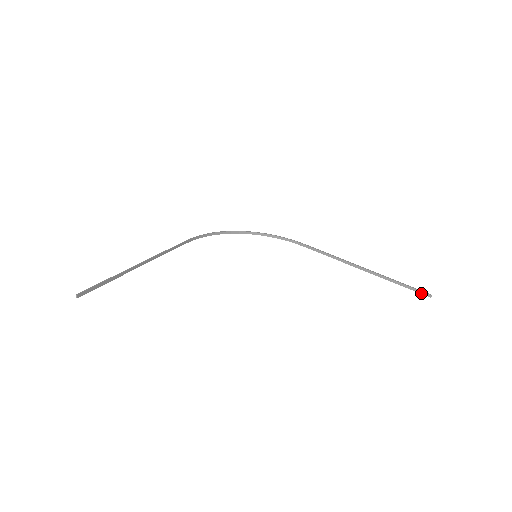
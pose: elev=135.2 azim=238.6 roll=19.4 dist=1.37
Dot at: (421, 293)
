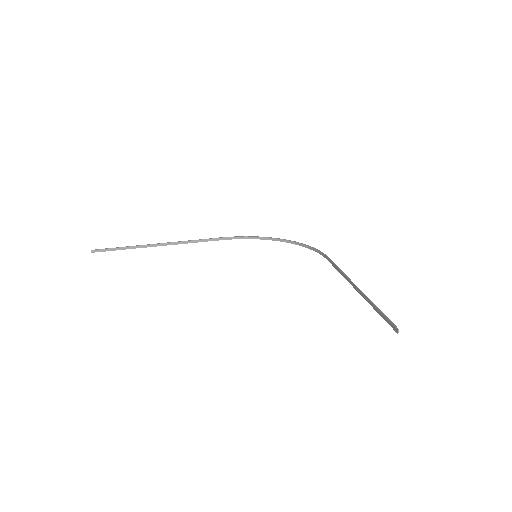
Dot at: (390, 325)
